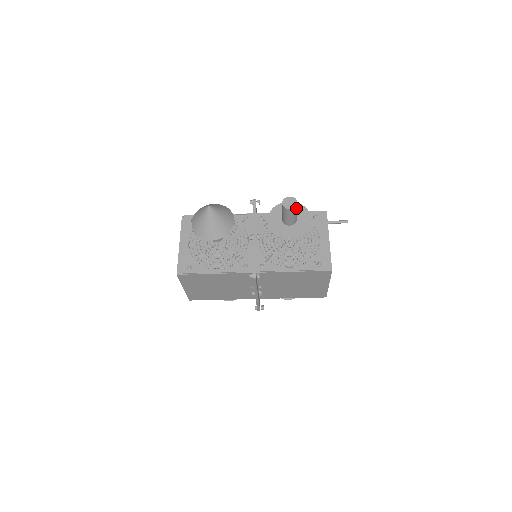
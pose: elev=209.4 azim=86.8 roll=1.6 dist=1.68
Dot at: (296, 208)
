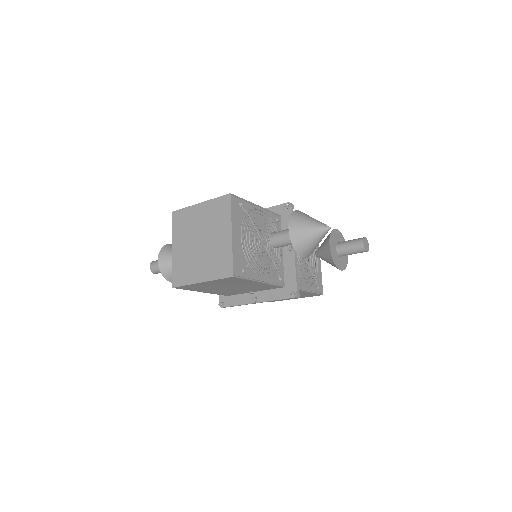
Dot at: occluded
